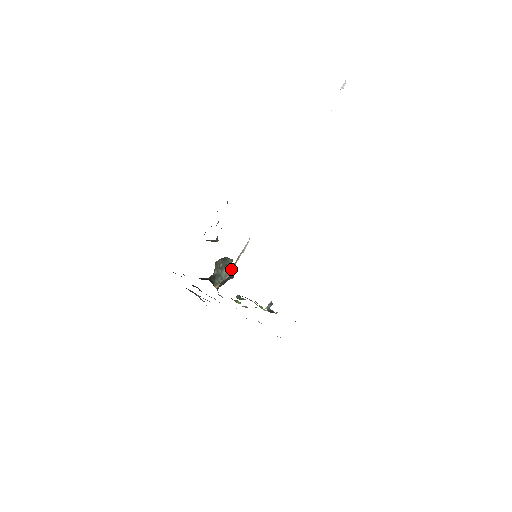
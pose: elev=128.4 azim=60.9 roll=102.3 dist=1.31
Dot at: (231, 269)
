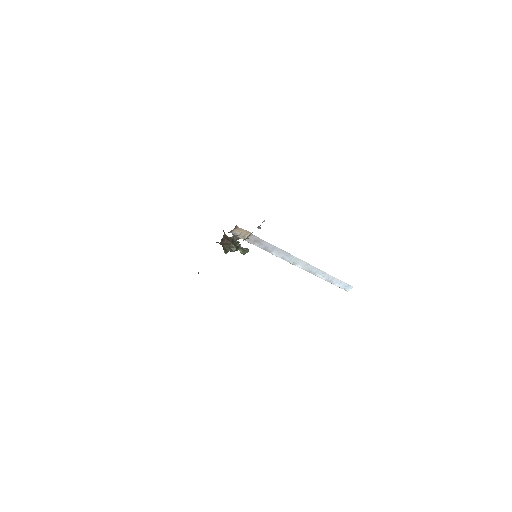
Dot at: (238, 239)
